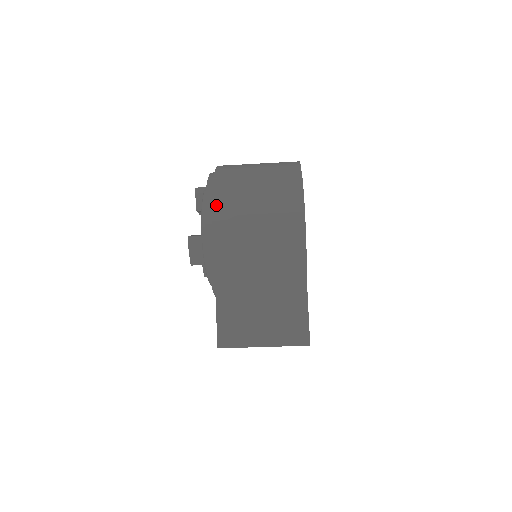
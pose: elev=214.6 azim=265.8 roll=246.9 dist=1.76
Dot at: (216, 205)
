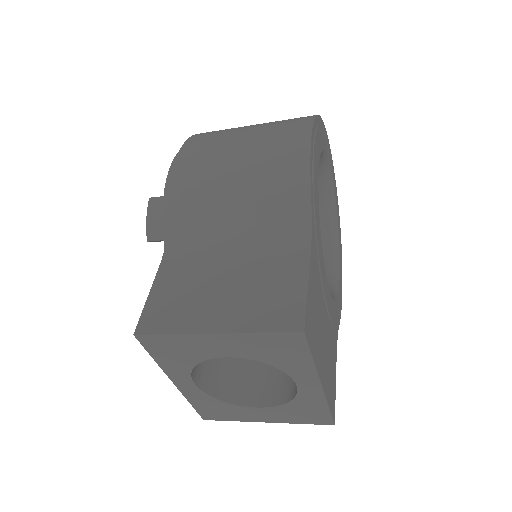
Dot at: (189, 144)
